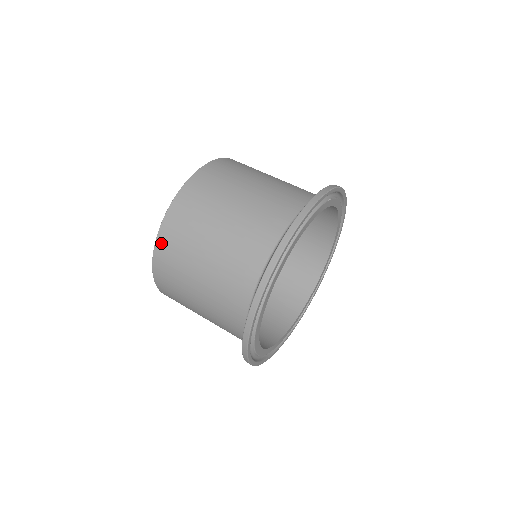
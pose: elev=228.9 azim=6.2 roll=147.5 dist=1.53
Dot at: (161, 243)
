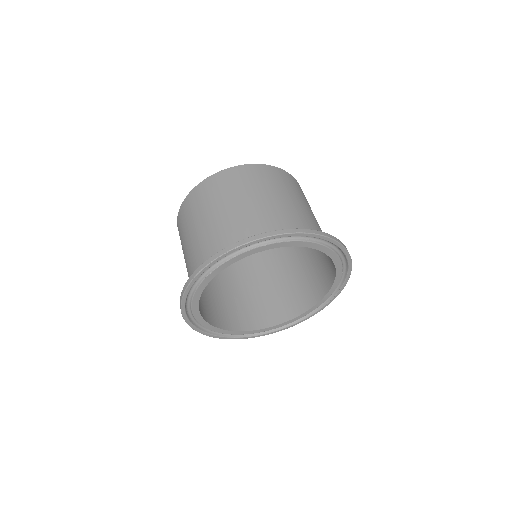
Dot at: occluded
